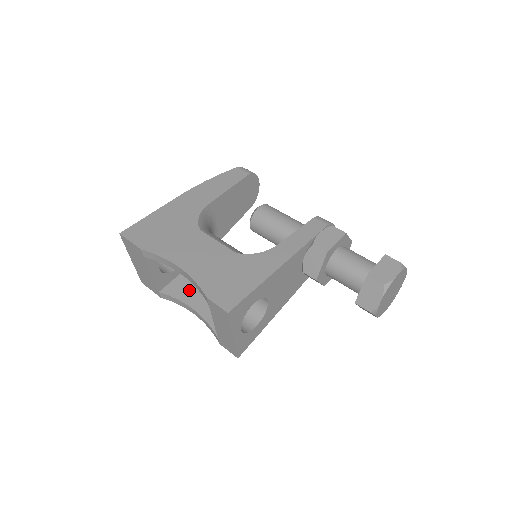
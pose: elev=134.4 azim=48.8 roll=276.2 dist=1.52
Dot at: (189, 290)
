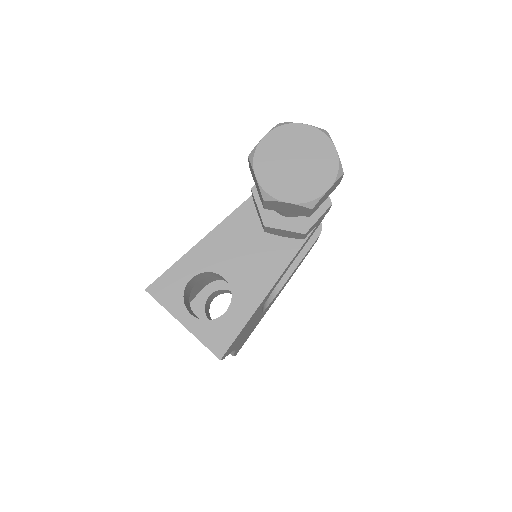
Dot at: occluded
